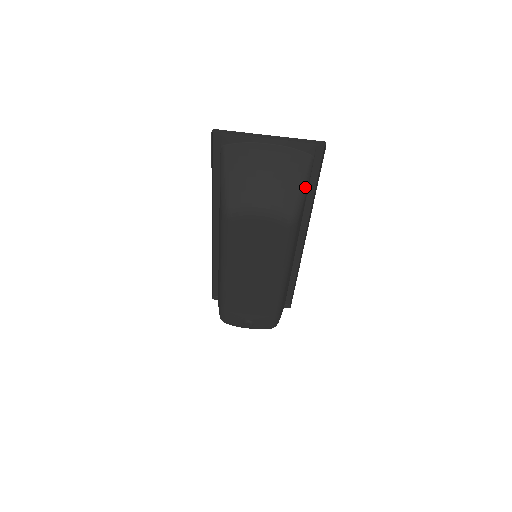
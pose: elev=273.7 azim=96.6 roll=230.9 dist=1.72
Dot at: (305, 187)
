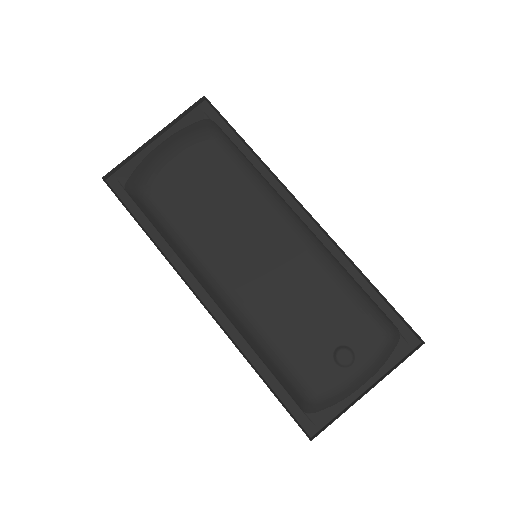
Dot at: (210, 121)
